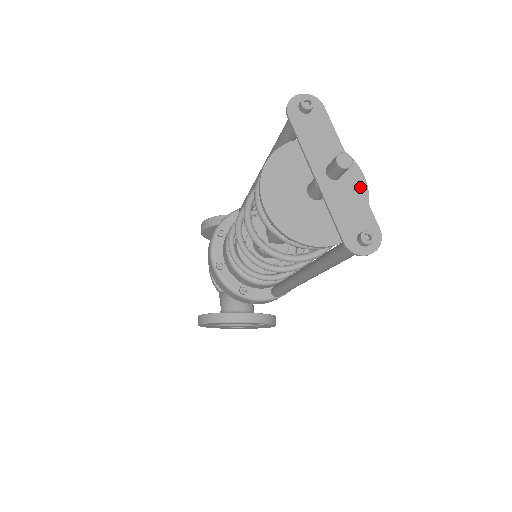
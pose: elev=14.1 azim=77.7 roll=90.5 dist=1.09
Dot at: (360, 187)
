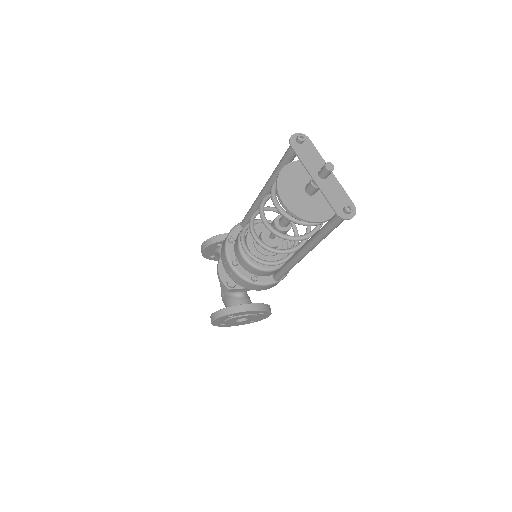
Dot at: occluded
